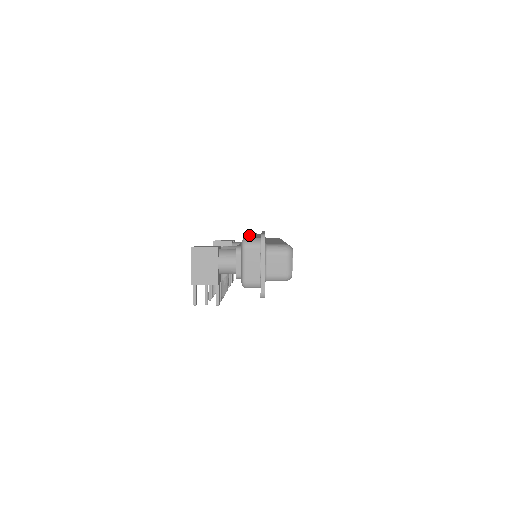
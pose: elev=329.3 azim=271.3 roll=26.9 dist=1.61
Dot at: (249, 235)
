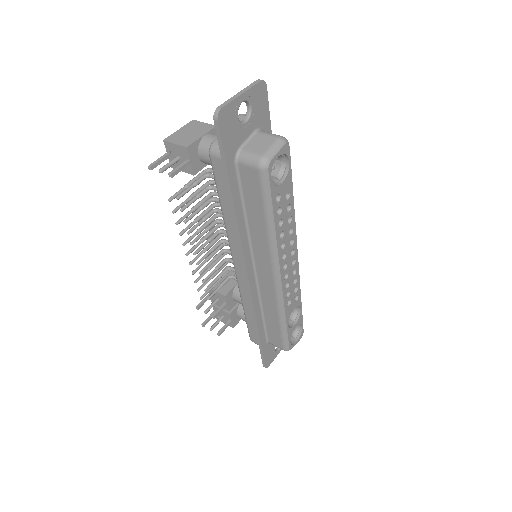
Dot at: occluded
